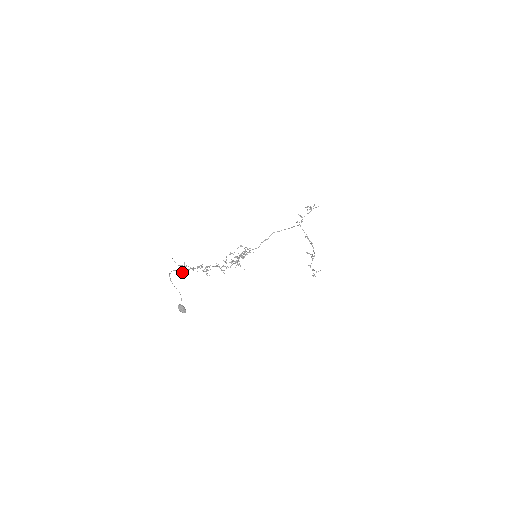
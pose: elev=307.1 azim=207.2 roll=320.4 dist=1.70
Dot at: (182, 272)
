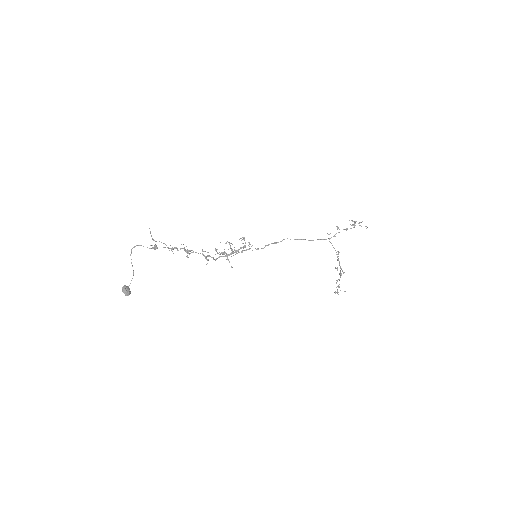
Dot at: occluded
